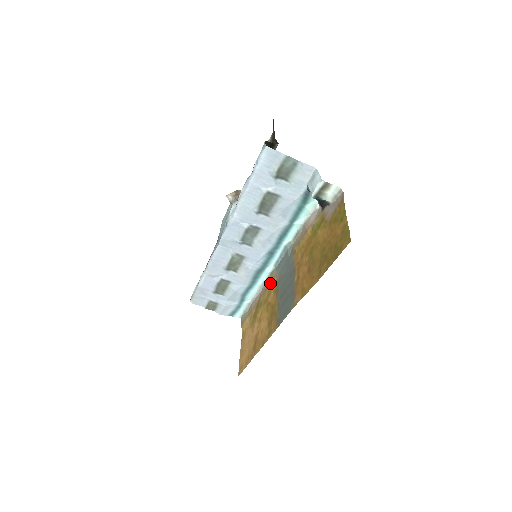
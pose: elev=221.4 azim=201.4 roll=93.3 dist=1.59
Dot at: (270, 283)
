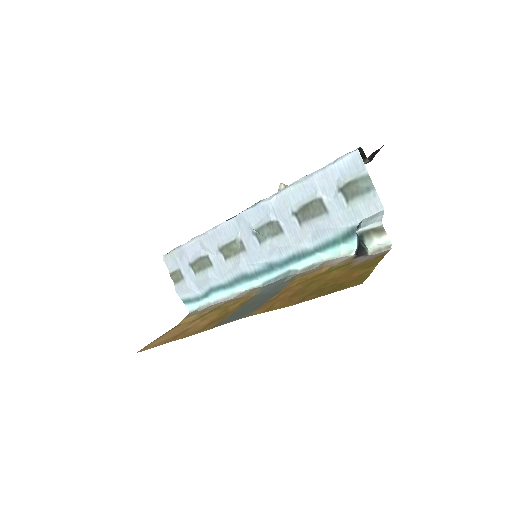
Dot at: (245, 296)
